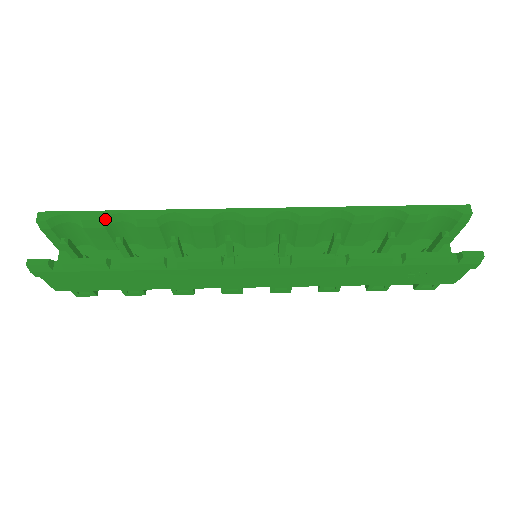
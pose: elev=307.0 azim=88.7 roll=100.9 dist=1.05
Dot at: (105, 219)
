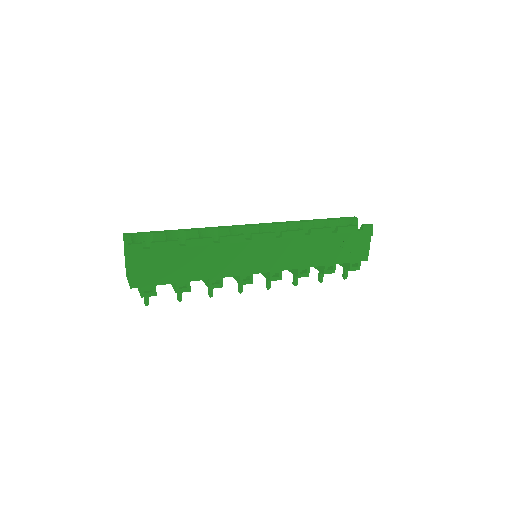
Dot at: (167, 233)
